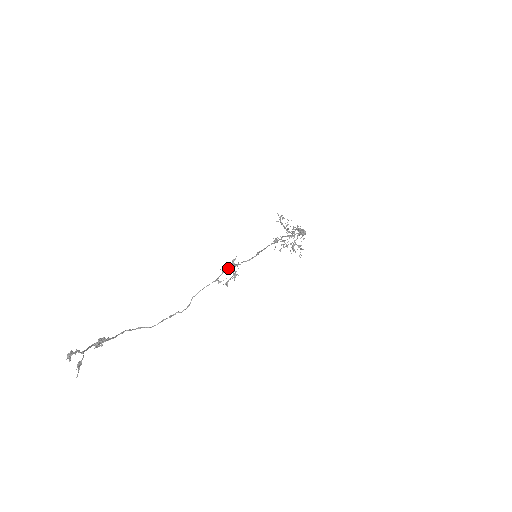
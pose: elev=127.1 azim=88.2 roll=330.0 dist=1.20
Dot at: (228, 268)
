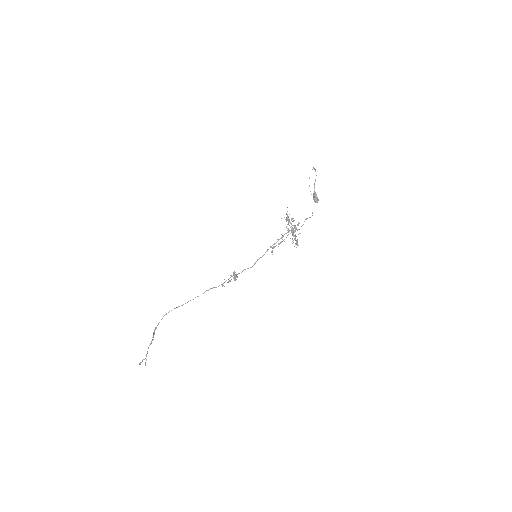
Dot at: occluded
